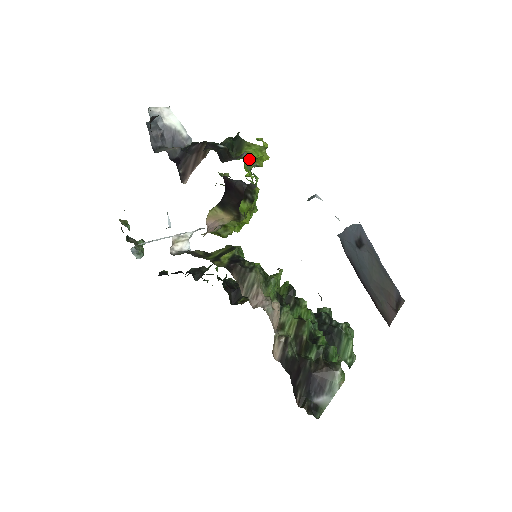
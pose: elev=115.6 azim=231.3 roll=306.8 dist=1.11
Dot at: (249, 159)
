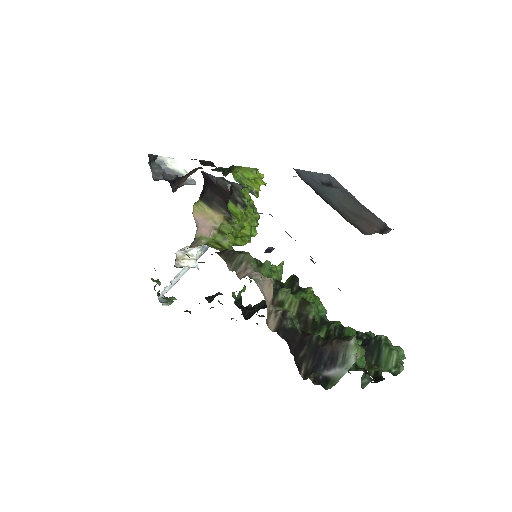
Dot at: (239, 176)
